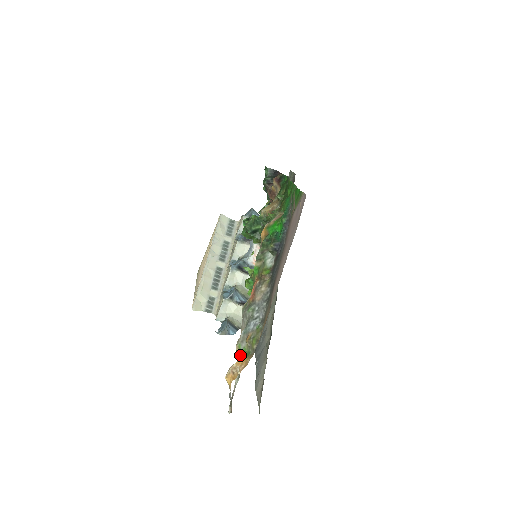
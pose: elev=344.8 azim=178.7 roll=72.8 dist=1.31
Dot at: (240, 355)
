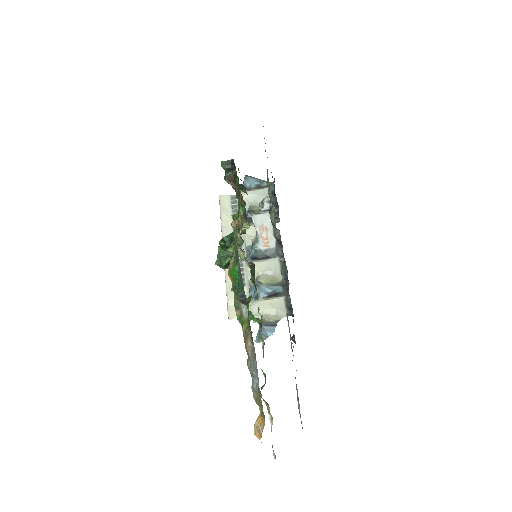
Dot at: occluded
